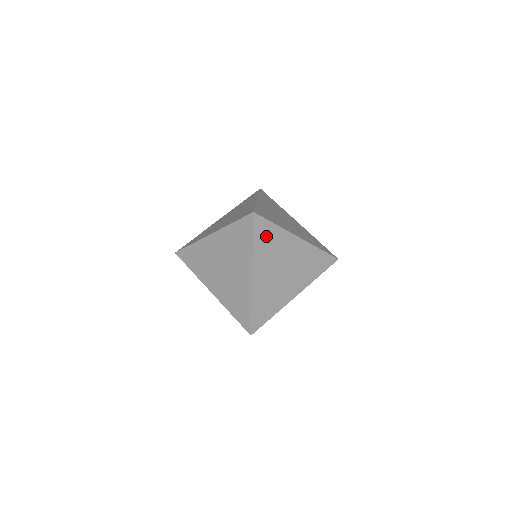
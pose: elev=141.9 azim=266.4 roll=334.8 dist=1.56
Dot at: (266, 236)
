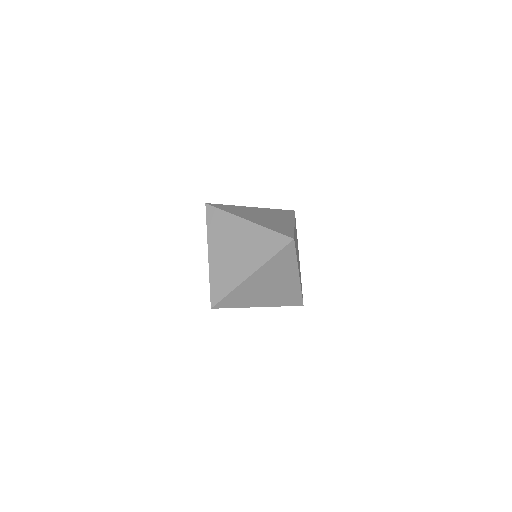
Dot at: (217, 221)
